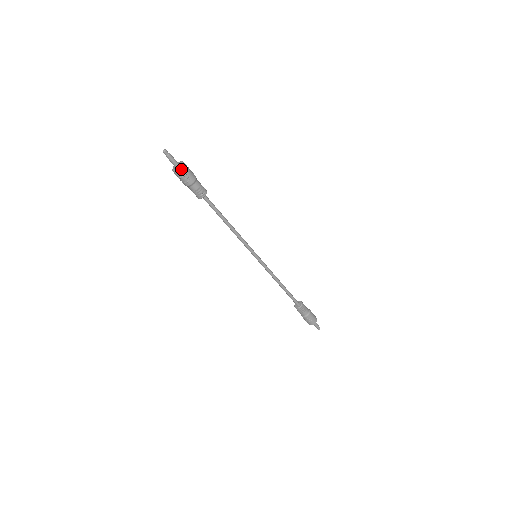
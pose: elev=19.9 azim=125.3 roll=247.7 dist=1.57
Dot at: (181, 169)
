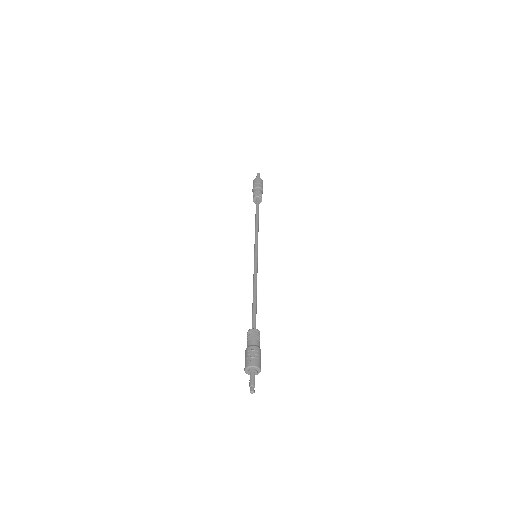
Dot at: (258, 372)
